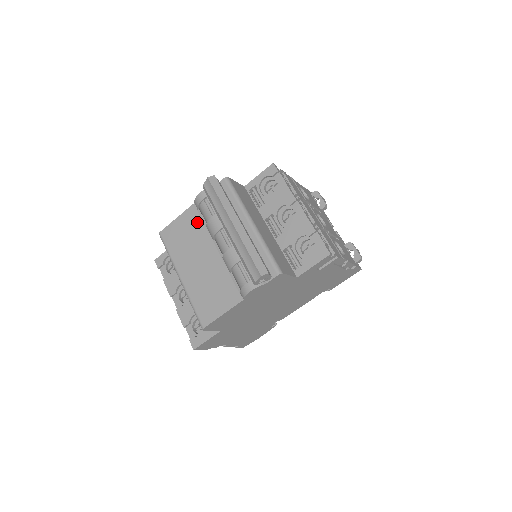
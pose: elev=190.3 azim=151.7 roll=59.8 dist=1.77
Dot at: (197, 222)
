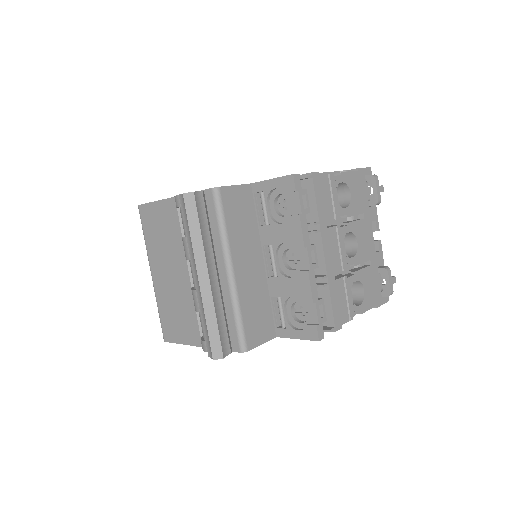
Dot at: (175, 224)
